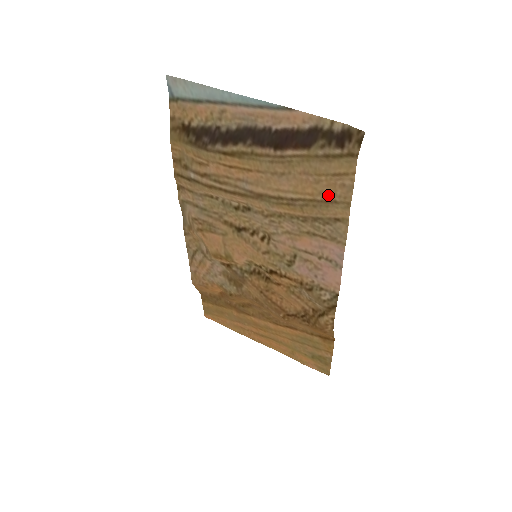
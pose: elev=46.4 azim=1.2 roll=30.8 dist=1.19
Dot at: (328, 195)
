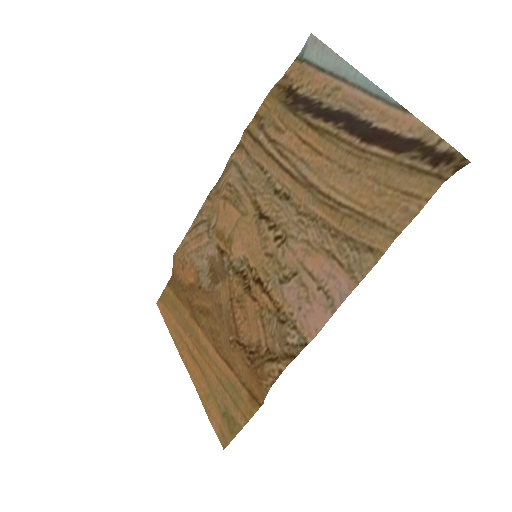
Dot at: (381, 214)
